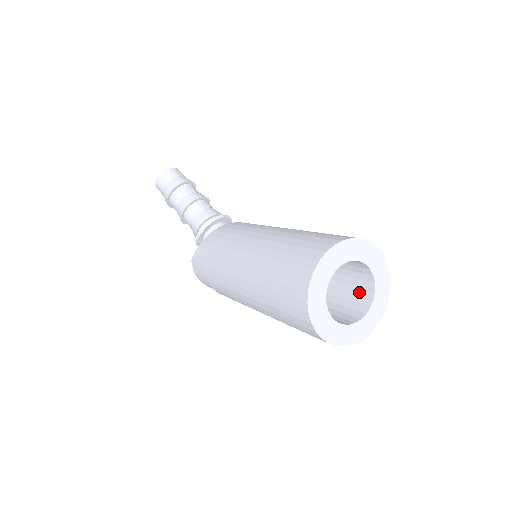
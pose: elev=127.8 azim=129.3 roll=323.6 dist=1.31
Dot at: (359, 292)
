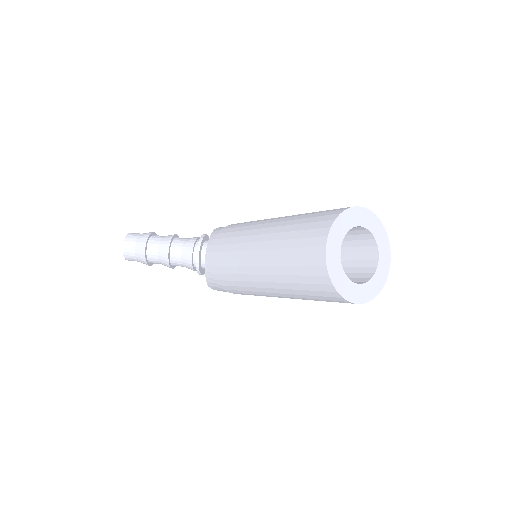
Dot at: (359, 238)
